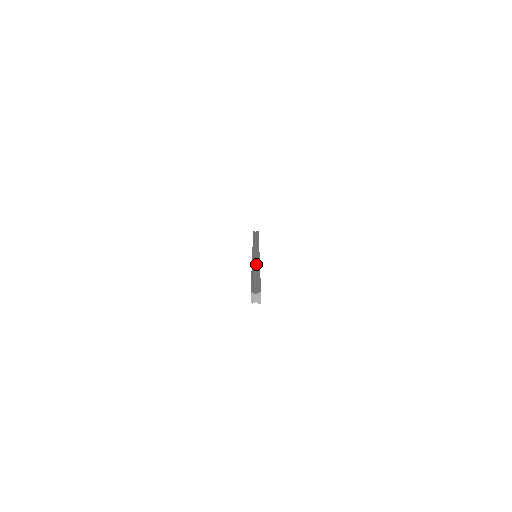
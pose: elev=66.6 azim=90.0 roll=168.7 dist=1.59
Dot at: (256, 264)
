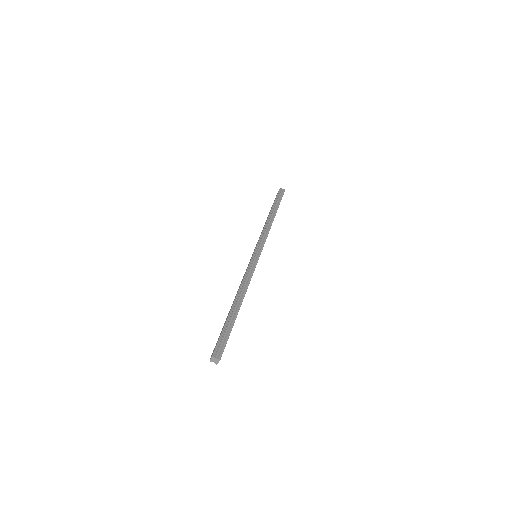
Dot at: (245, 285)
